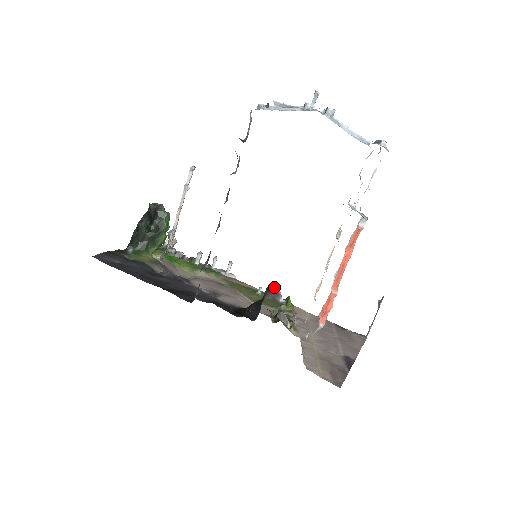
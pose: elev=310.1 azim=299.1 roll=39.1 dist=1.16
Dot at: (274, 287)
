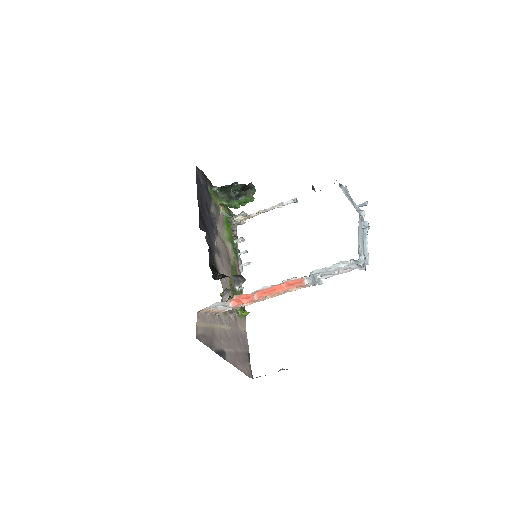
Dot at: (243, 278)
